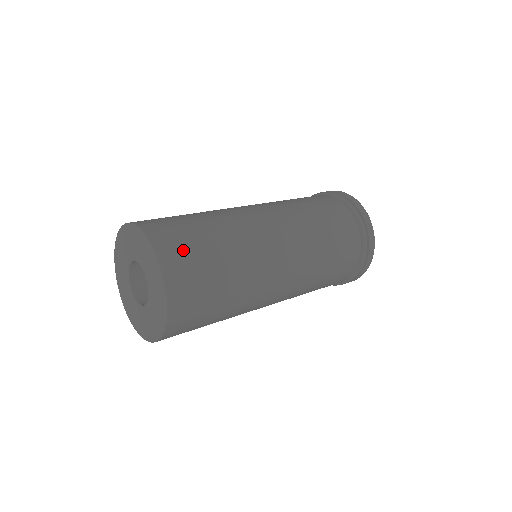
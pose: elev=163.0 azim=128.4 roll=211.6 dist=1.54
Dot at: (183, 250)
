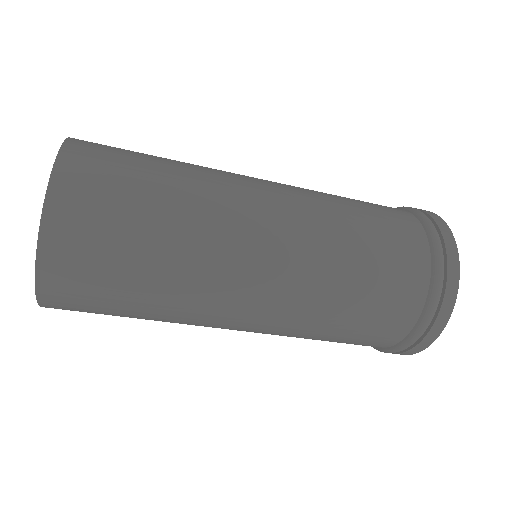
Dot at: occluded
